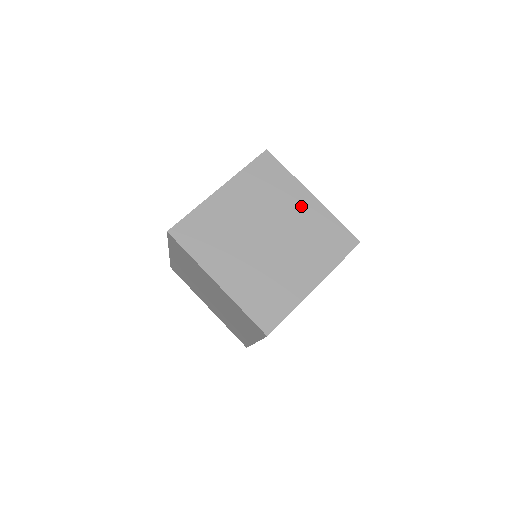
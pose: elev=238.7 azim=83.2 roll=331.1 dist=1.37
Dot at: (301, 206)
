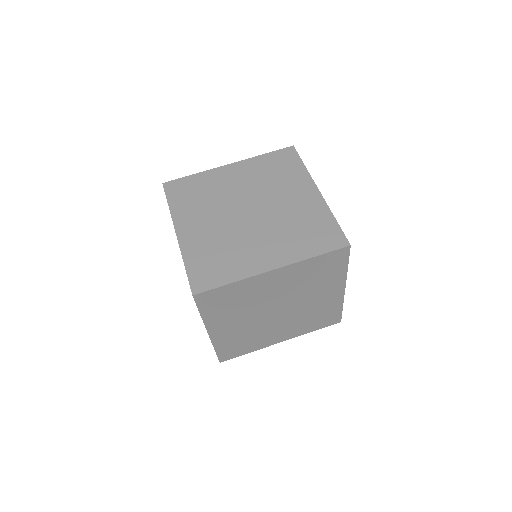
Dot at: (275, 282)
